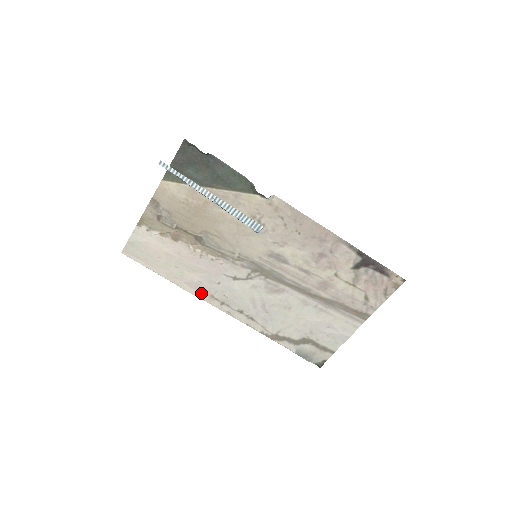
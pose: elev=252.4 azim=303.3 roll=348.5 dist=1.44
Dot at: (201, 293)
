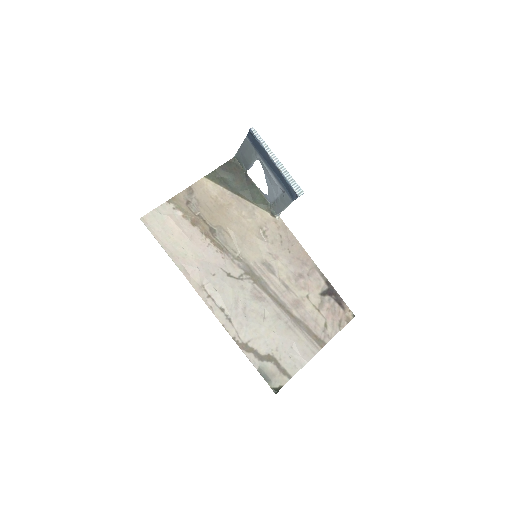
Dot at: (194, 280)
